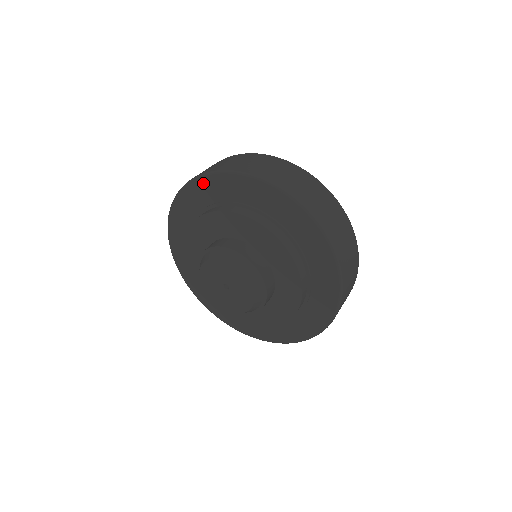
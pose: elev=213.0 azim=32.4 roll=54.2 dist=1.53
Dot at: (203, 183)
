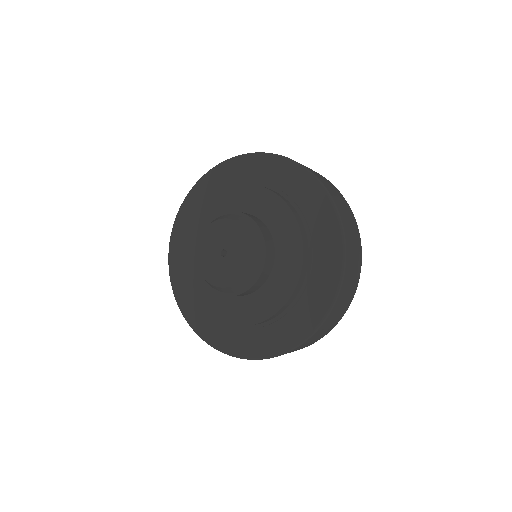
Dot at: (197, 190)
